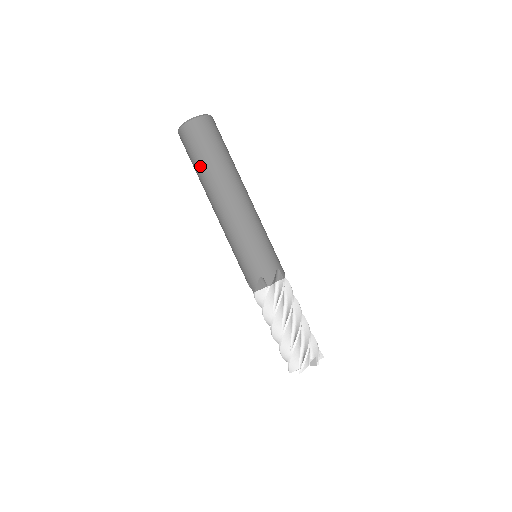
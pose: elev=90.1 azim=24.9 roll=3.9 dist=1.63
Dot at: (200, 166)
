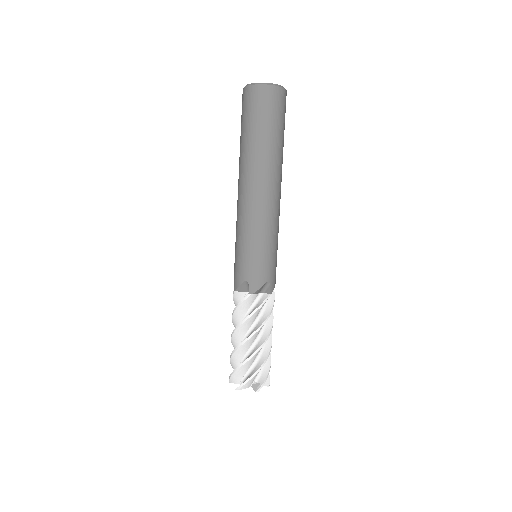
Dot at: (267, 138)
